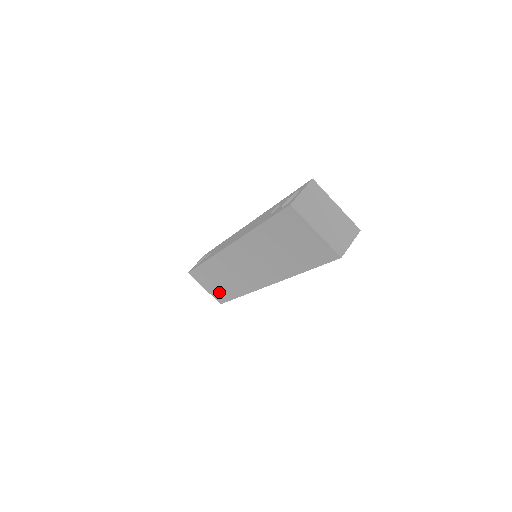
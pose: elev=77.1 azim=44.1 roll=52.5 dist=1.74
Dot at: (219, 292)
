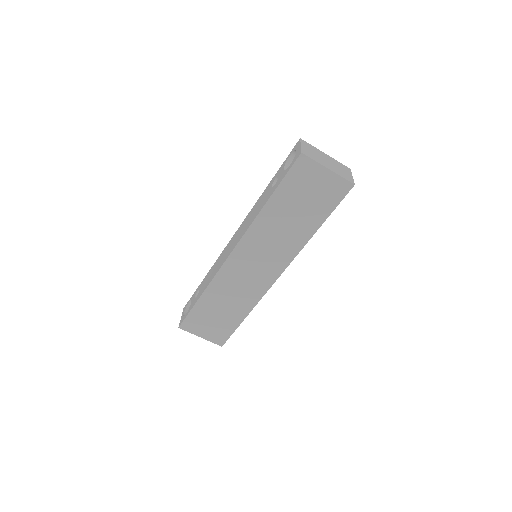
Dot at: (220, 328)
